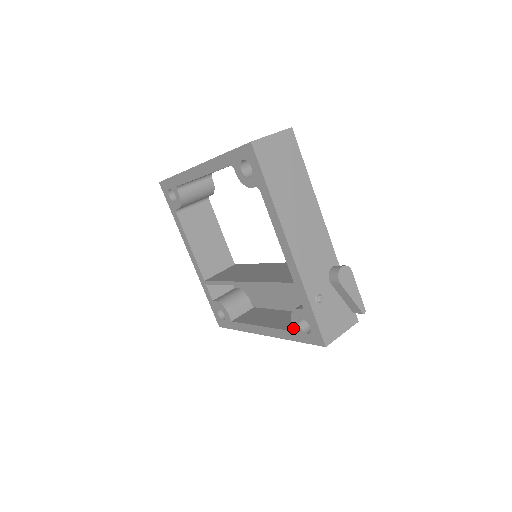
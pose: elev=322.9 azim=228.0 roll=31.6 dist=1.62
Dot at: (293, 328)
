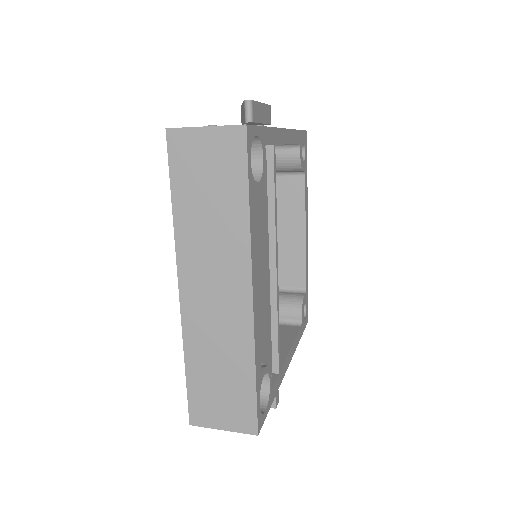
Dot at: occluded
